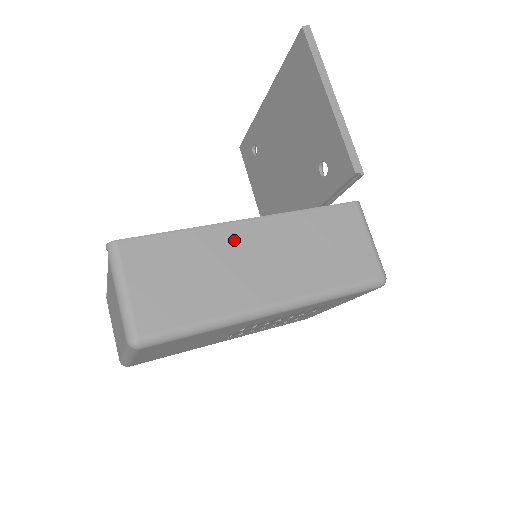
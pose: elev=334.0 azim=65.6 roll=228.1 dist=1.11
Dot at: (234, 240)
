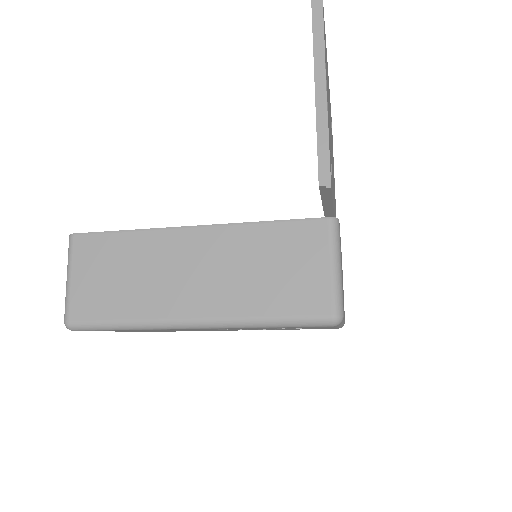
Dot at: (172, 247)
